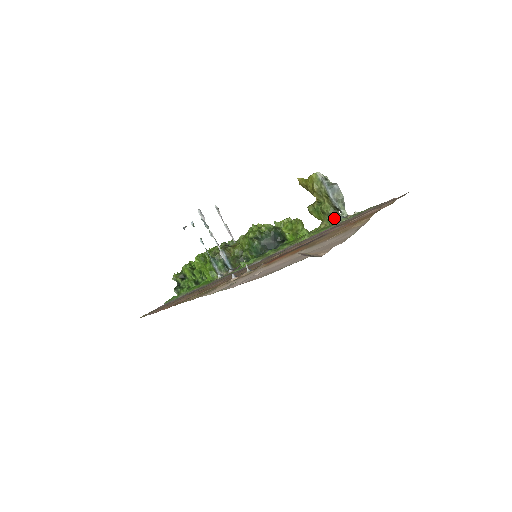
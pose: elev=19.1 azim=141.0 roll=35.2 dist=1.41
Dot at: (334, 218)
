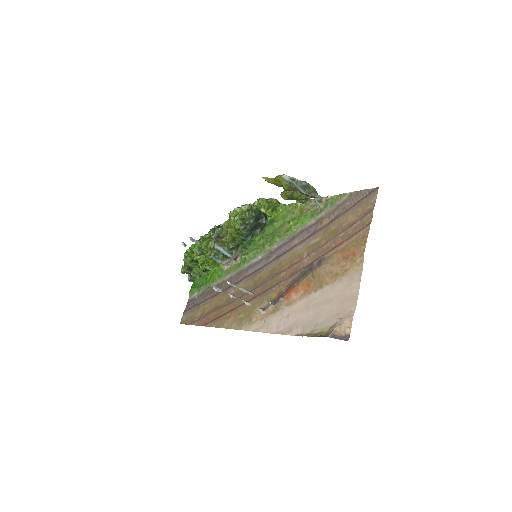
Dot at: (308, 199)
